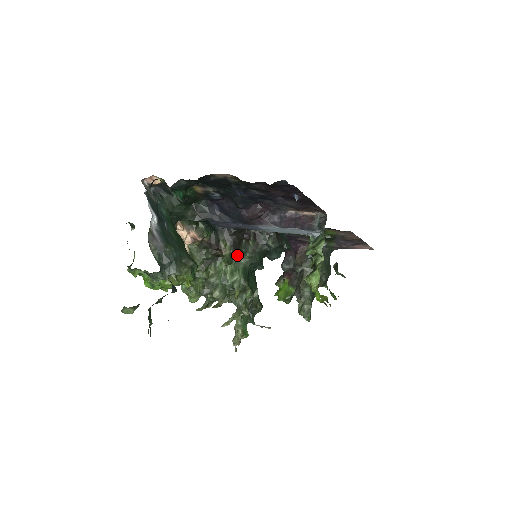
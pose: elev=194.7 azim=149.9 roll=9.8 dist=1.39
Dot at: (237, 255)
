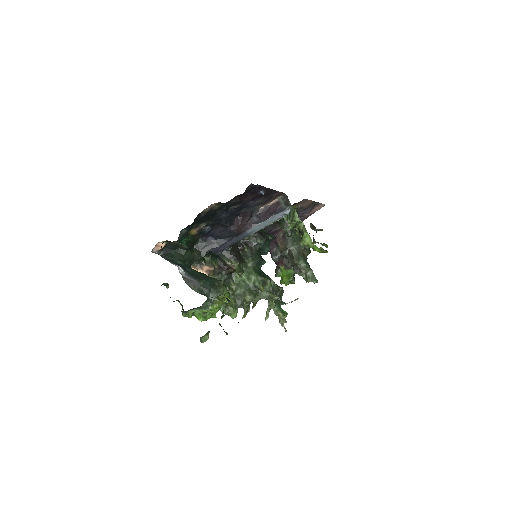
Dot at: (243, 264)
